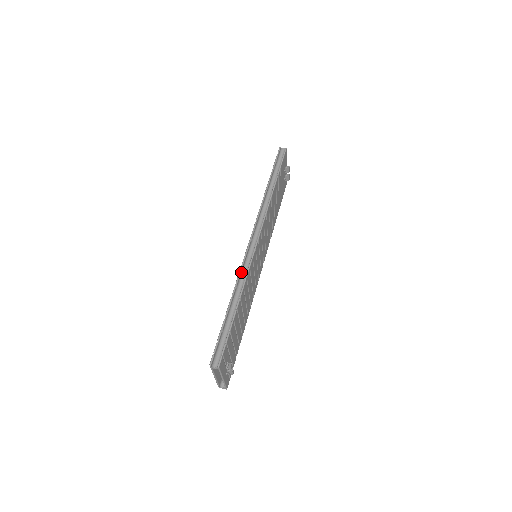
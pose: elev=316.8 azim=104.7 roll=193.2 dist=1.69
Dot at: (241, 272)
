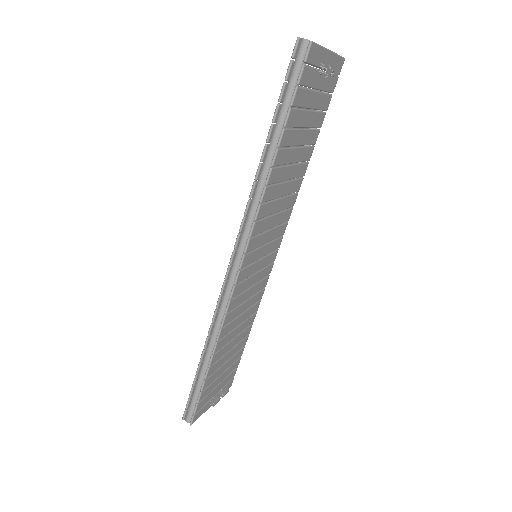
Dot at: (216, 315)
